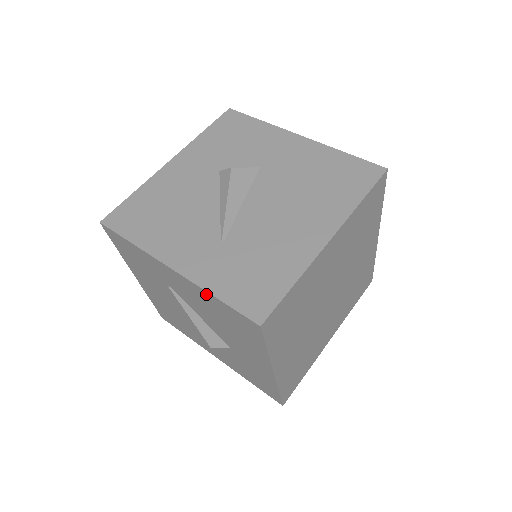
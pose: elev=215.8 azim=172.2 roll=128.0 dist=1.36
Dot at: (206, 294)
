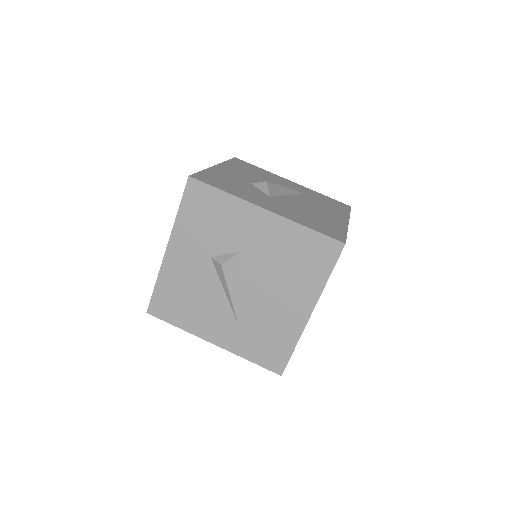
Dot at: occluded
